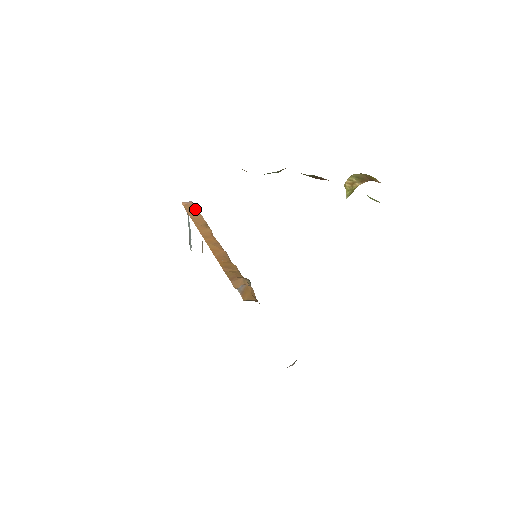
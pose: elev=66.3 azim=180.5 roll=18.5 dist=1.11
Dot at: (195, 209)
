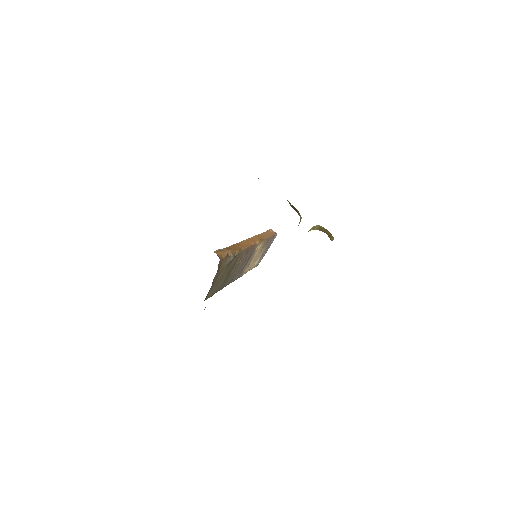
Dot at: (271, 235)
